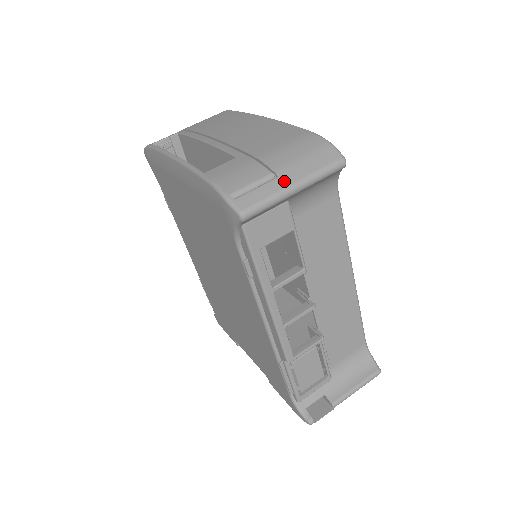
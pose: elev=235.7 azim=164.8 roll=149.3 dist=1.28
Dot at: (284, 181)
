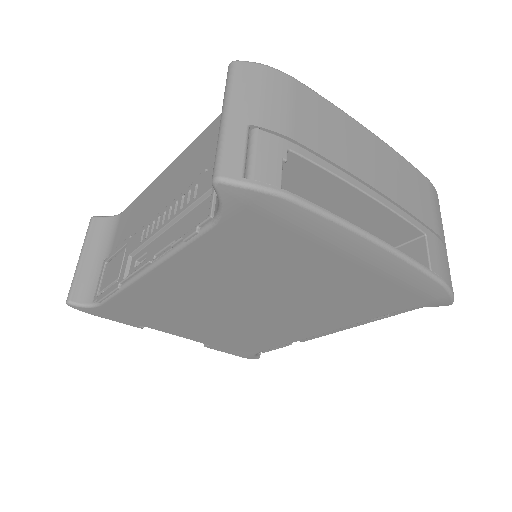
Dot at: occluded
